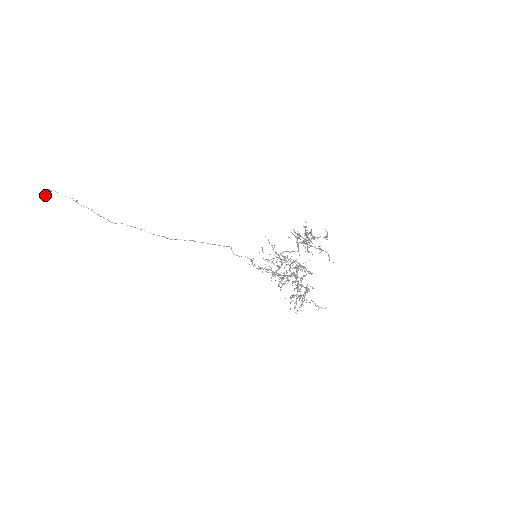
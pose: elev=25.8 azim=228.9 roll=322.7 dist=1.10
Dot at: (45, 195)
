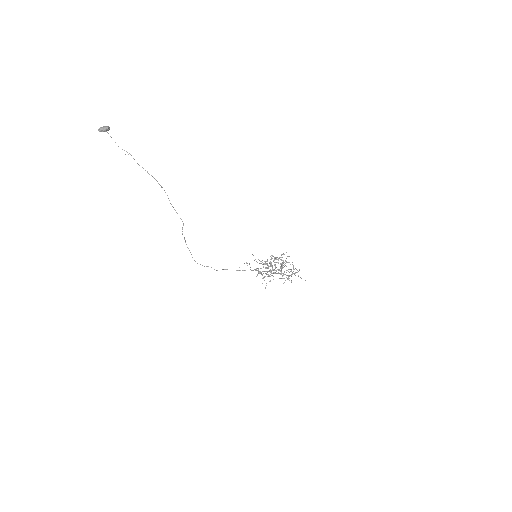
Dot at: (108, 128)
